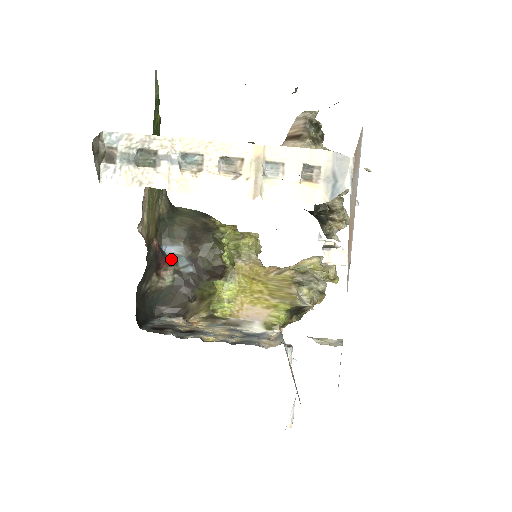
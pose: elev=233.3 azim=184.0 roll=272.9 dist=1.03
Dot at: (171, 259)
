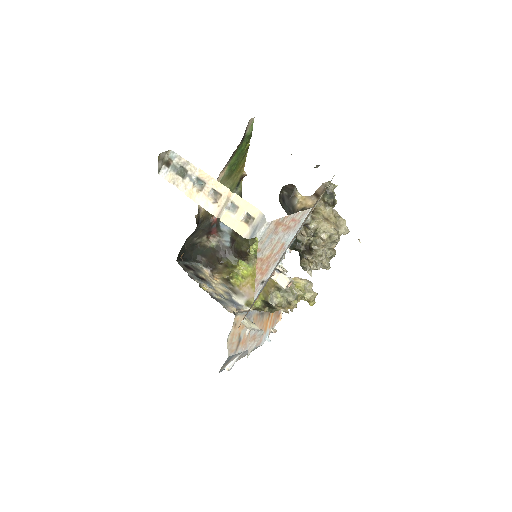
Dot at: (221, 232)
